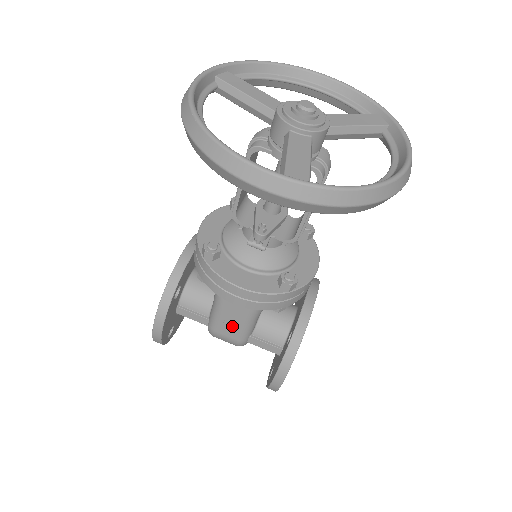
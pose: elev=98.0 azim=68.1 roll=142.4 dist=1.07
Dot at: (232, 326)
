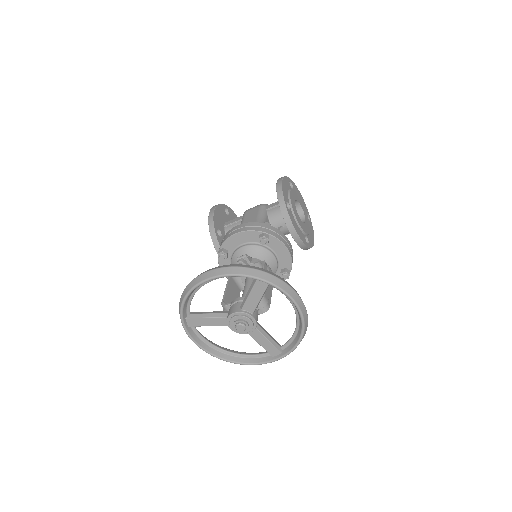
Dot at: occluded
